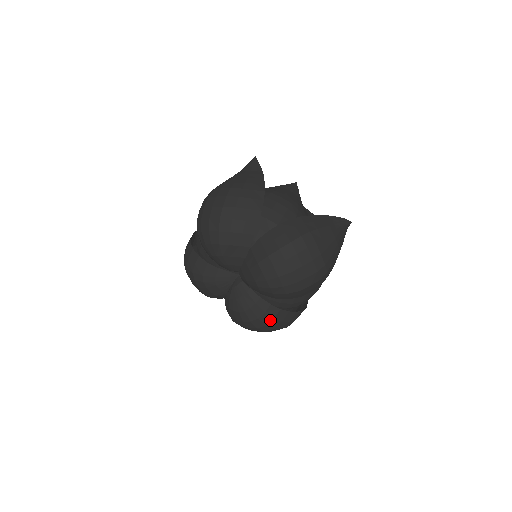
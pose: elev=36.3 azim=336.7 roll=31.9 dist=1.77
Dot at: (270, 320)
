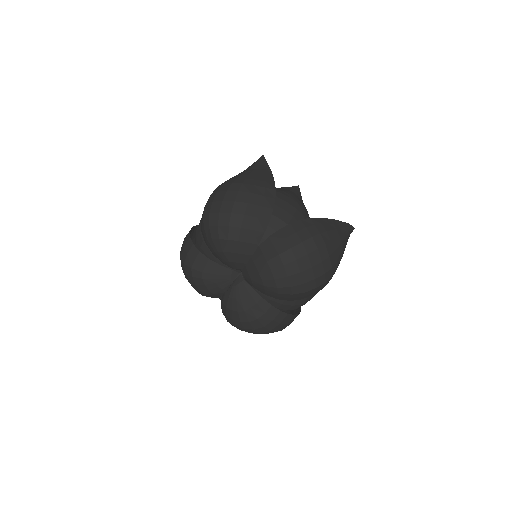
Dot at: (269, 321)
